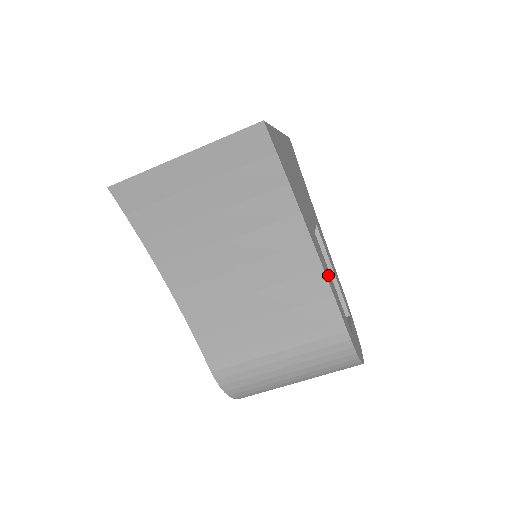
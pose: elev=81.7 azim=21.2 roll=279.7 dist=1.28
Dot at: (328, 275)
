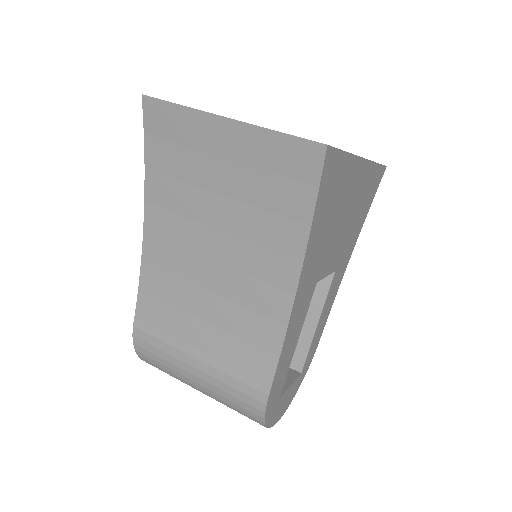
Dot at: (294, 332)
